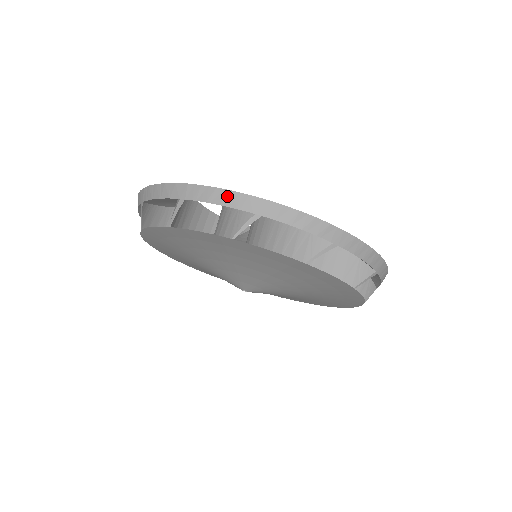
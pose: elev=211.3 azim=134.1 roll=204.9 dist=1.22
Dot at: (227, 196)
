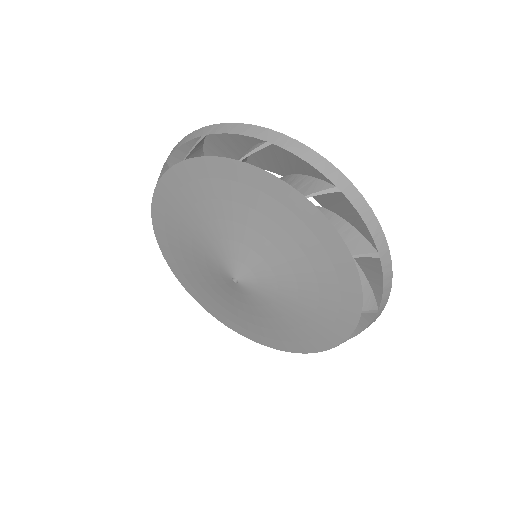
Dot at: (374, 222)
